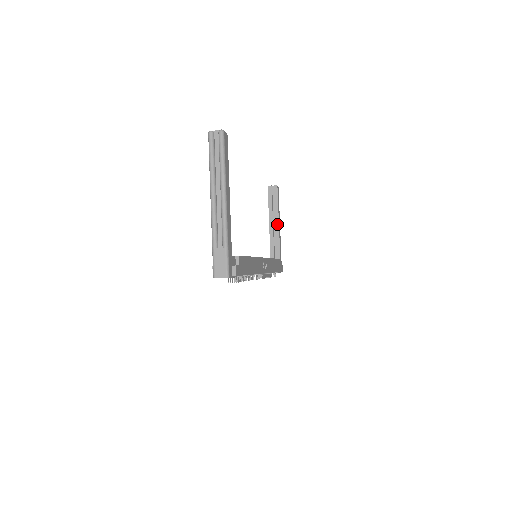
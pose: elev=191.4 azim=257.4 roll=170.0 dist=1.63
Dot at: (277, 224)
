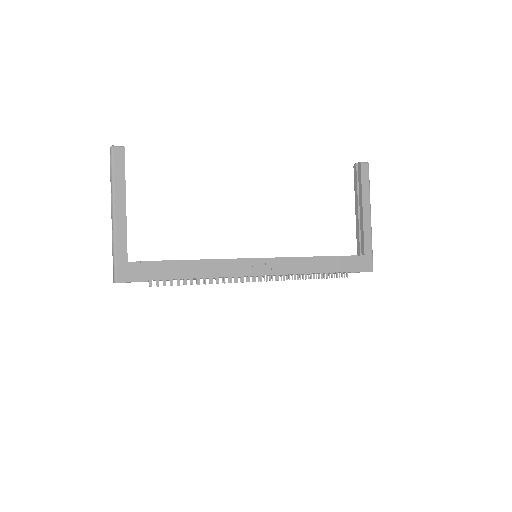
Dot at: (361, 211)
